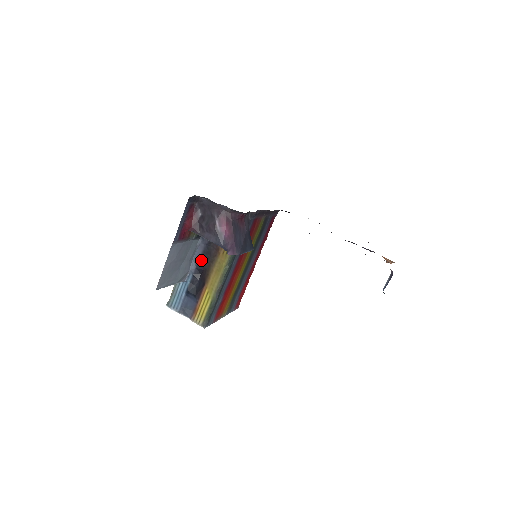
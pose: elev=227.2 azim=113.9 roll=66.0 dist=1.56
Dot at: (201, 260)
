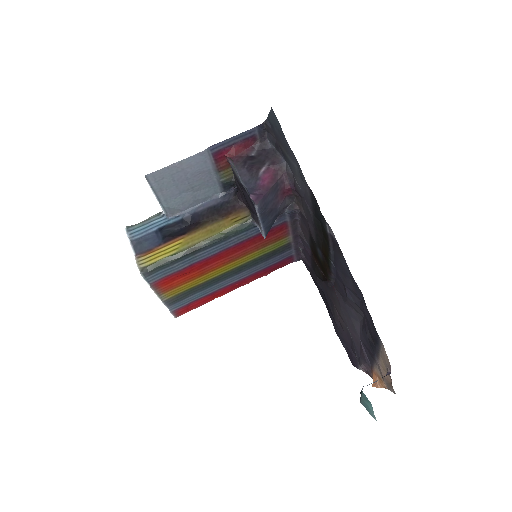
Dot at: (204, 211)
